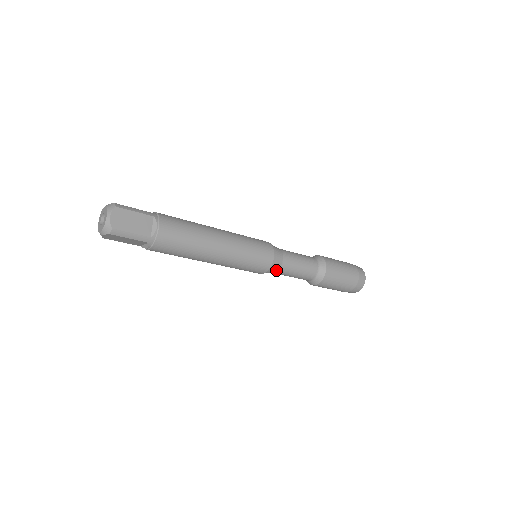
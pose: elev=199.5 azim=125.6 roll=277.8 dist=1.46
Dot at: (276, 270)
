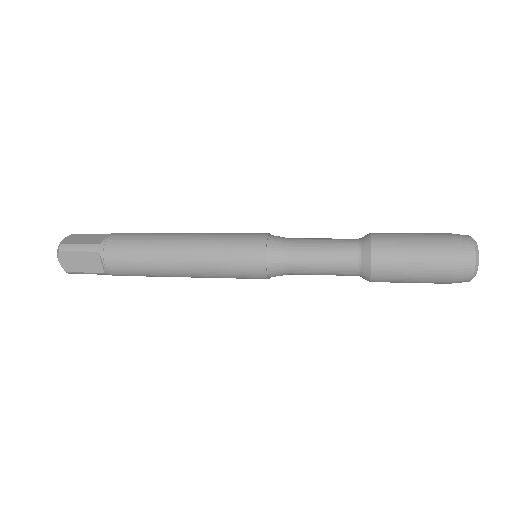
Dot at: (285, 274)
